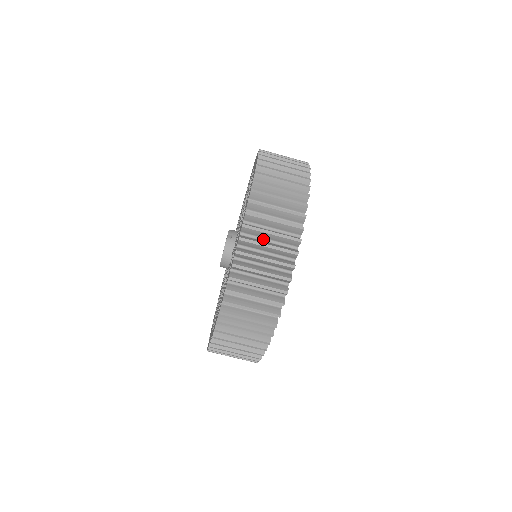
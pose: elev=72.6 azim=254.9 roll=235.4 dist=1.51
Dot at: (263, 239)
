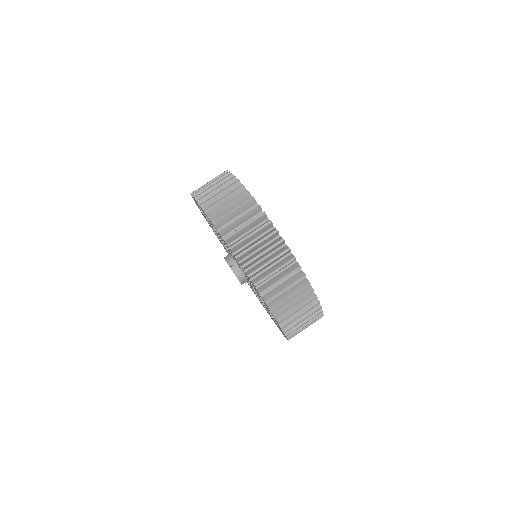
Dot at: (271, 277)
